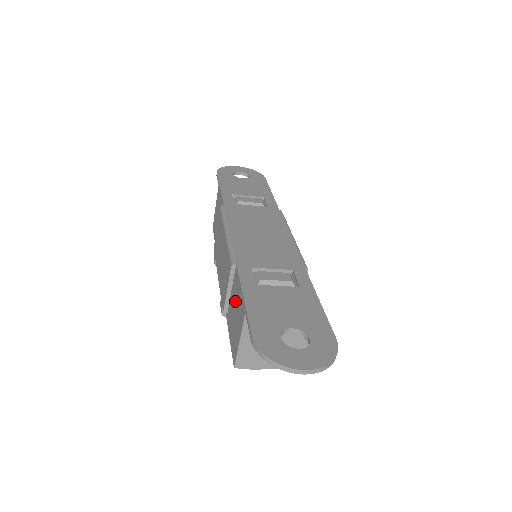
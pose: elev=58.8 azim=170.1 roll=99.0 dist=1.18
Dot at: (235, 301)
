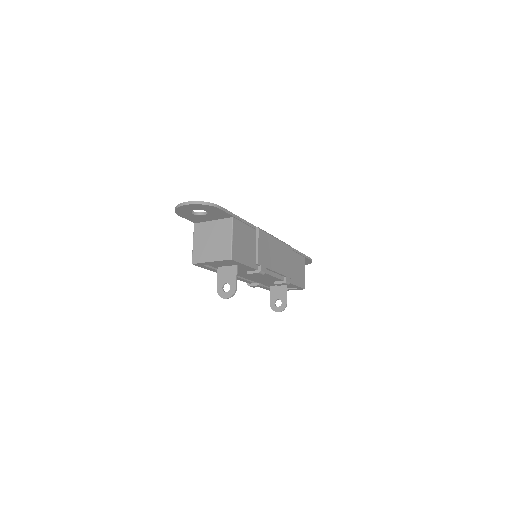
Dot at: occluded
